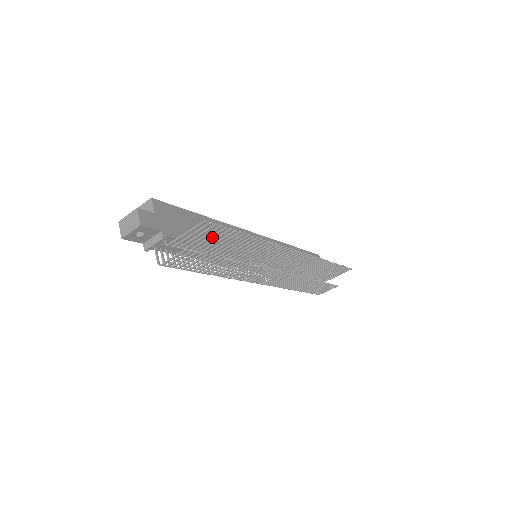
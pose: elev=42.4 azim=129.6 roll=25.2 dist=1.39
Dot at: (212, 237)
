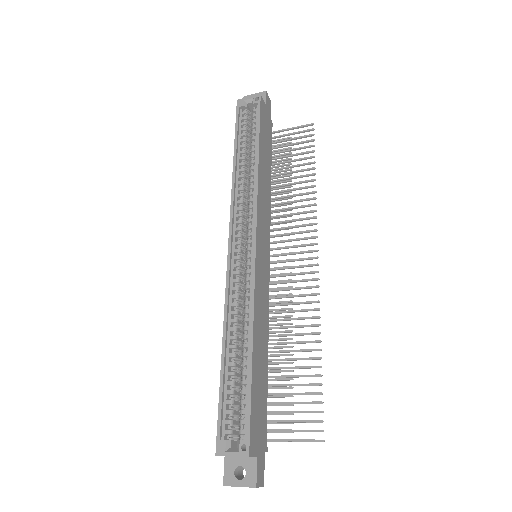
Dot at: (300, 403)
